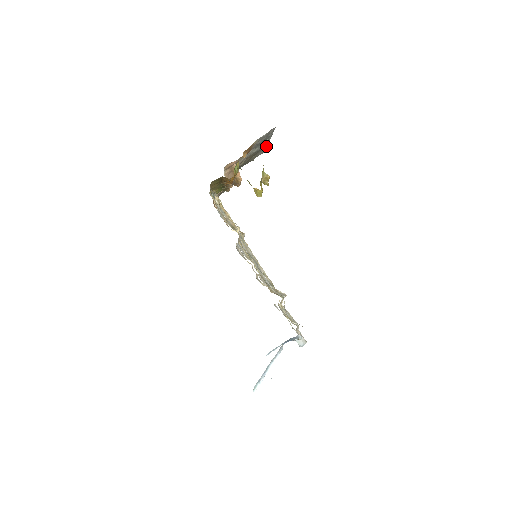
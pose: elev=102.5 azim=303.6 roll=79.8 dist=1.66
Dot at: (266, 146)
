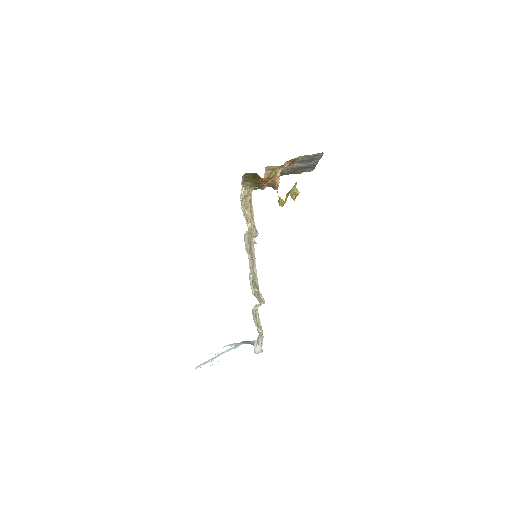
Dot at: (314, 166)
